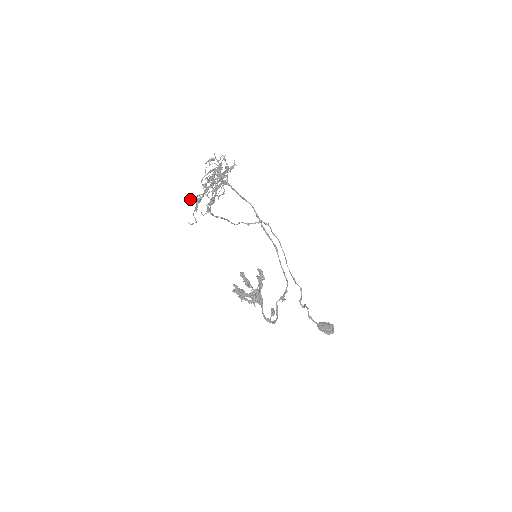
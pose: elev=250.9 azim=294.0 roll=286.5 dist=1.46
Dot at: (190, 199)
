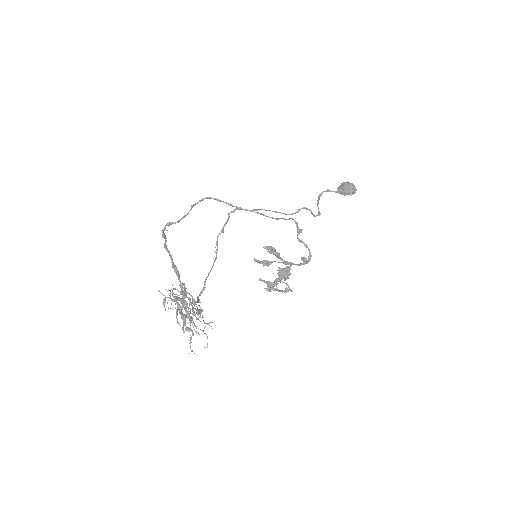
Dot at: occluded
